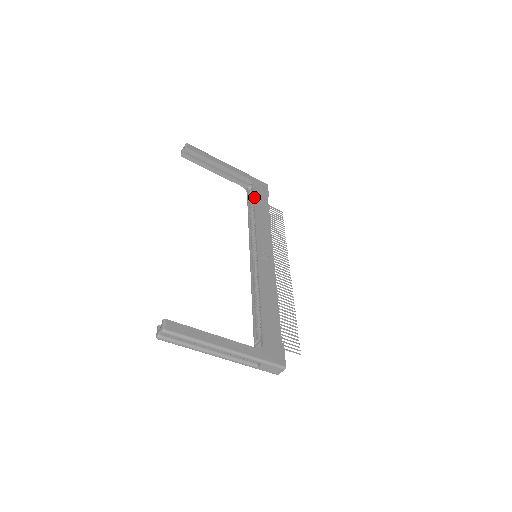
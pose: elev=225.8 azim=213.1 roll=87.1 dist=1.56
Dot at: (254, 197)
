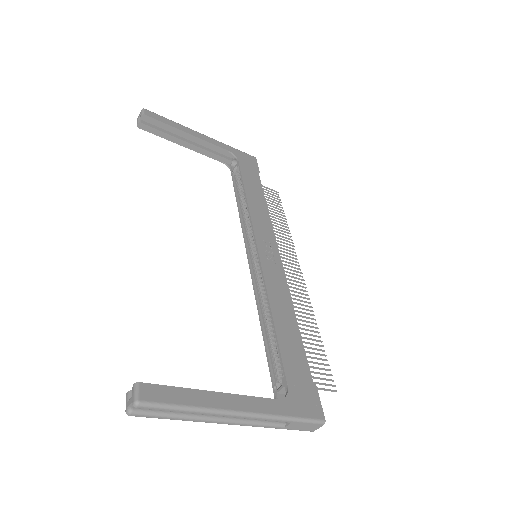
Dot at: (242, 175)
